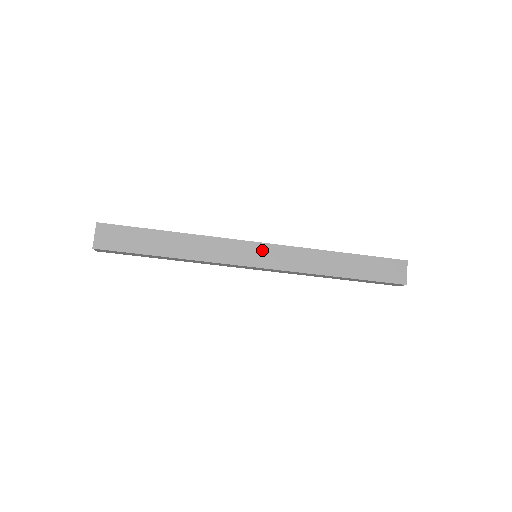
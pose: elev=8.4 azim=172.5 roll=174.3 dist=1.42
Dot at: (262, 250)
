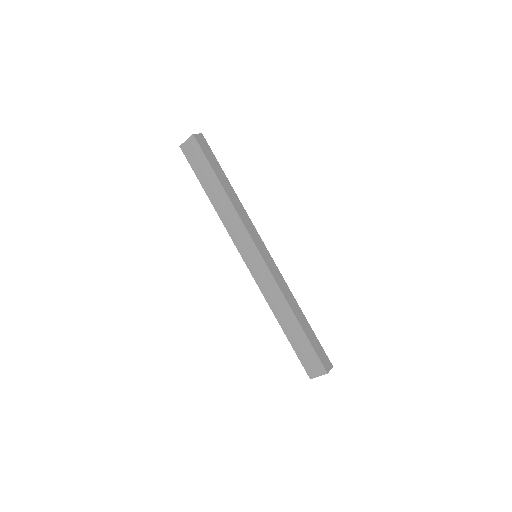
Dot at: (257, 259)
